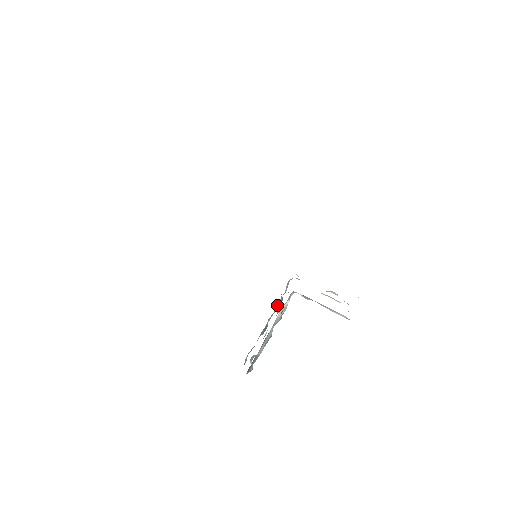
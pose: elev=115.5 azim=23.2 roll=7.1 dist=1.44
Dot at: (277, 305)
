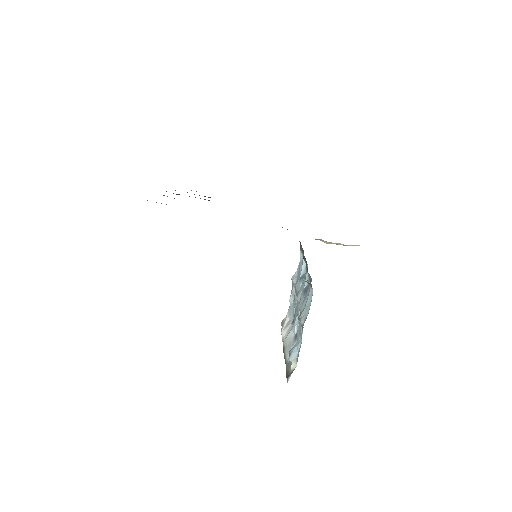
Dot at: (300, 281)
